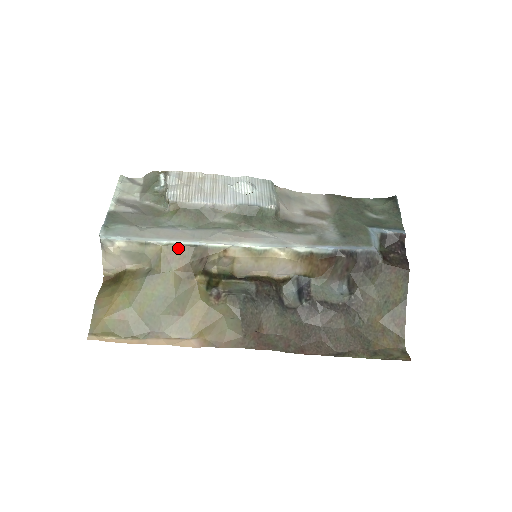
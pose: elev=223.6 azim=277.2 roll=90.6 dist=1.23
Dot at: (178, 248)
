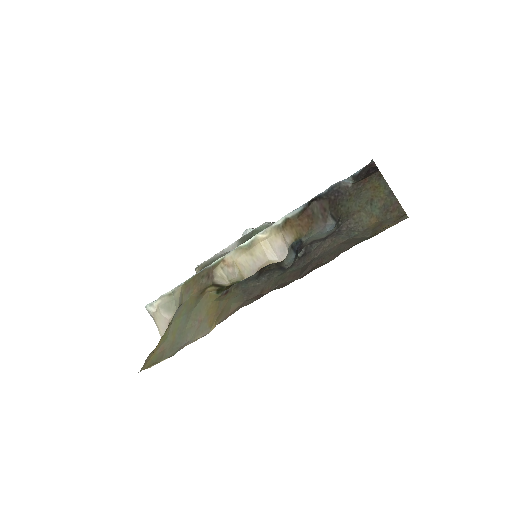
Dot at: (191, 280)
